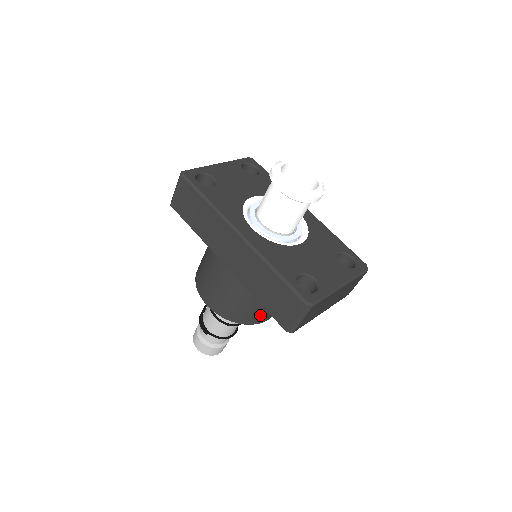
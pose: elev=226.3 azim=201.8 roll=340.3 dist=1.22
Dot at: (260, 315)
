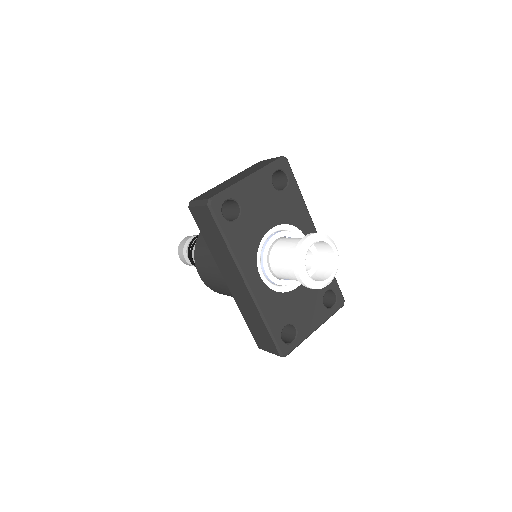
Dot at: occluded
